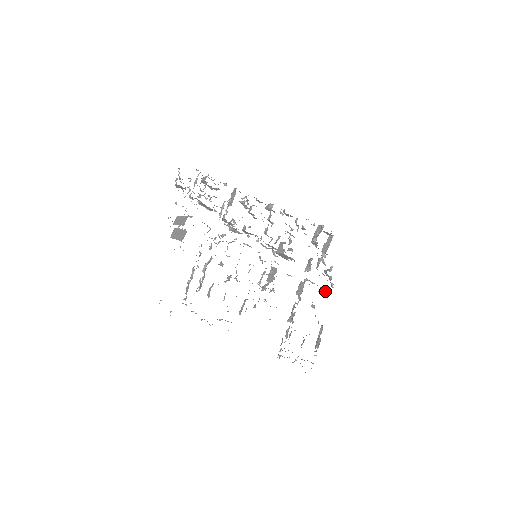
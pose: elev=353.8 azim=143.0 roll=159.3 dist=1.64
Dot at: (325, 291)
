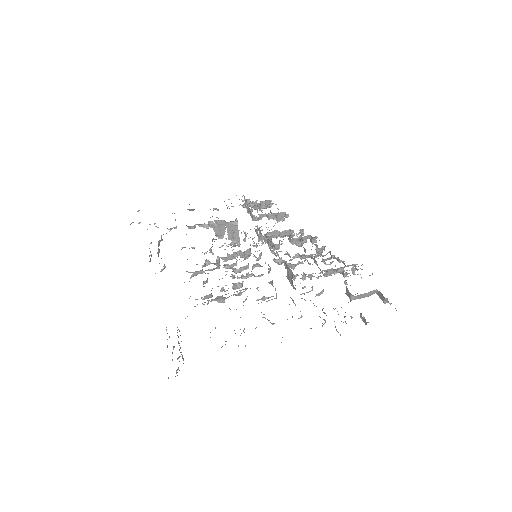
Dot at: occluded
